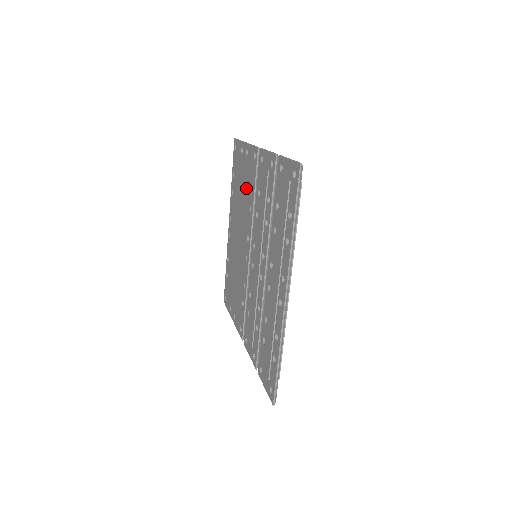
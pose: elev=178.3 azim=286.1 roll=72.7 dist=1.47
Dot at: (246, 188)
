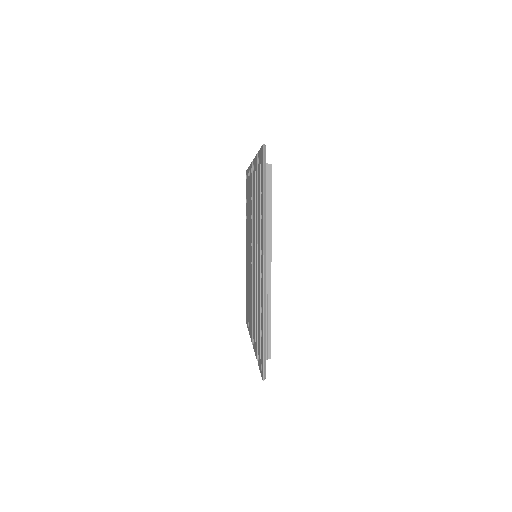
Dot at: (250, 203)
